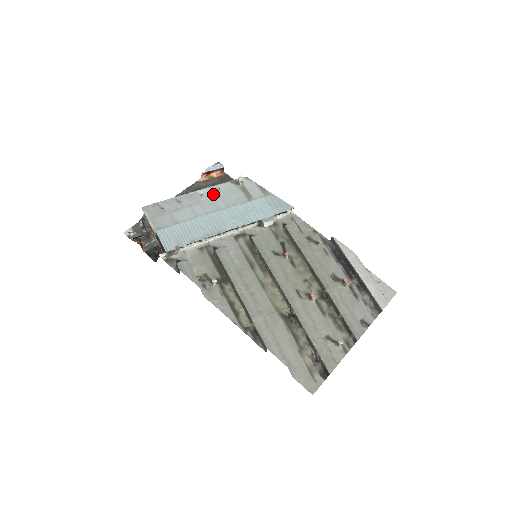
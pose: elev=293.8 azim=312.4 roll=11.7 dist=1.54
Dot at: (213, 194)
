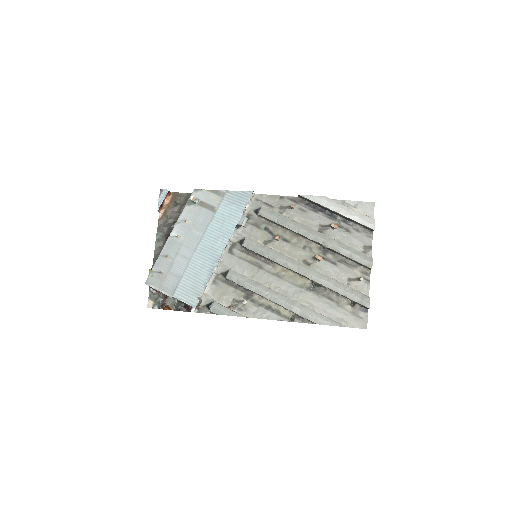
Dot at: (184, 228)
